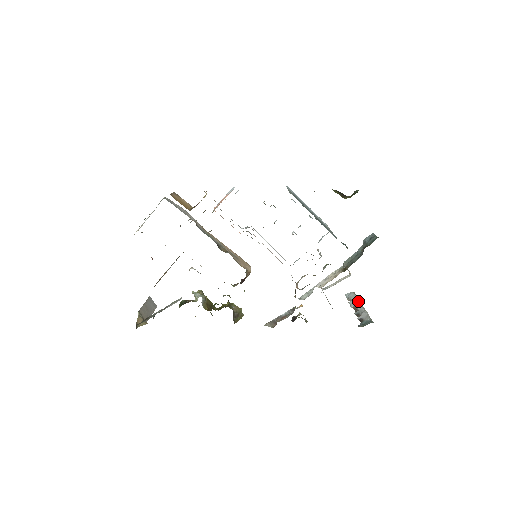
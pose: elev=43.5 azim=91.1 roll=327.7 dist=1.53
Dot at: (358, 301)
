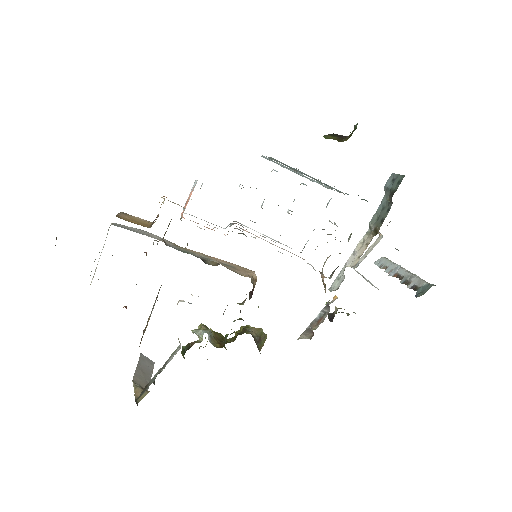
Dot at: (396, 266)
